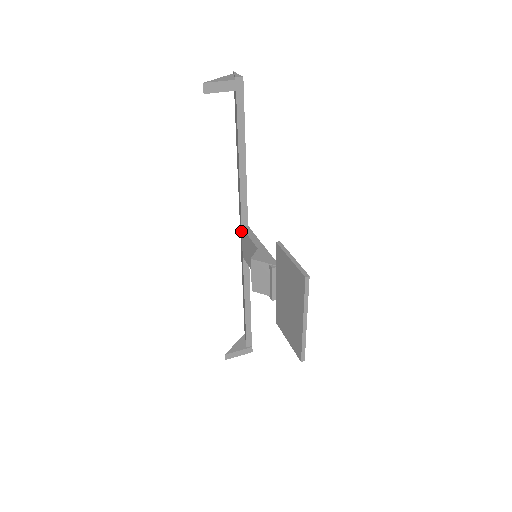
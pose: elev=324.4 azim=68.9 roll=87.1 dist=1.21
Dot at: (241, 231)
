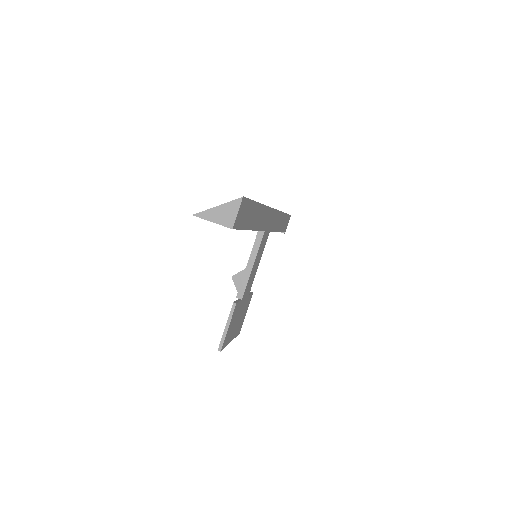
Dot at: occluded
